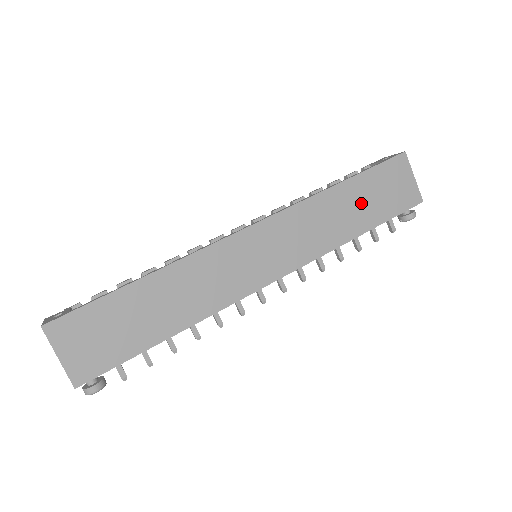
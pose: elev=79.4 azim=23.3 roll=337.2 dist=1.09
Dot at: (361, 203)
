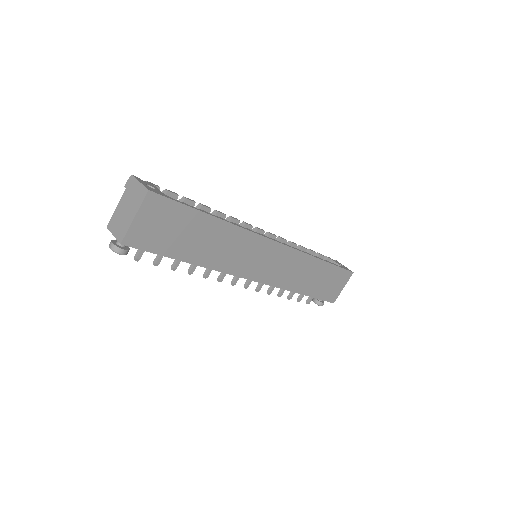
Dot at: (318, 279)
